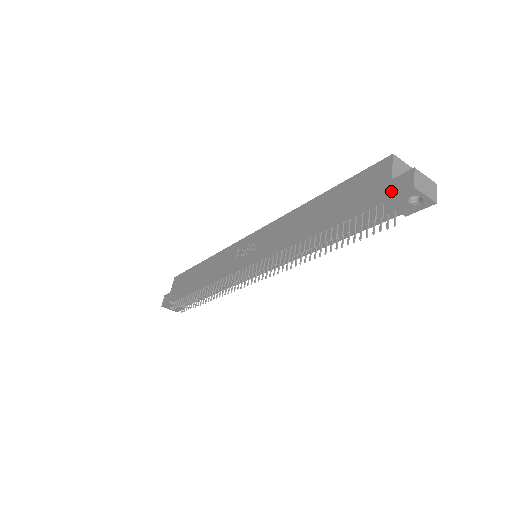
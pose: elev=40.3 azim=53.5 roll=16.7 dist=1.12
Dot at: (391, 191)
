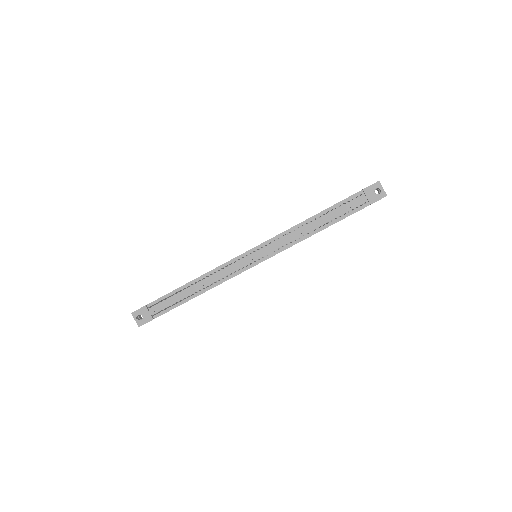
Dot at: (366, 187)
